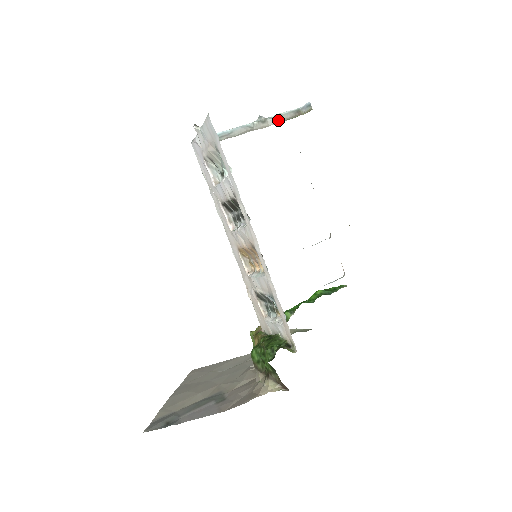
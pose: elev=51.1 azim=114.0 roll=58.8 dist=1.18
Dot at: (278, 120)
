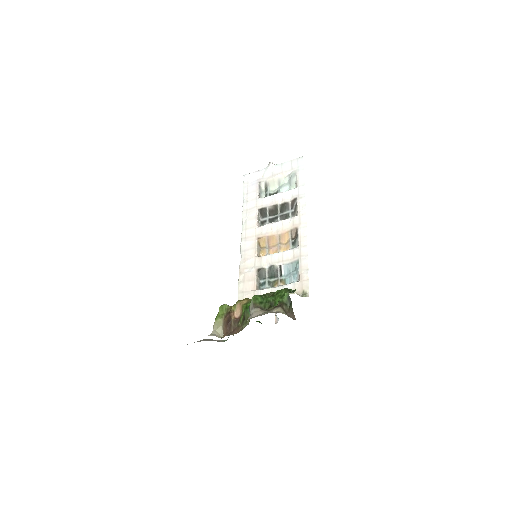
Dot at: occluded
